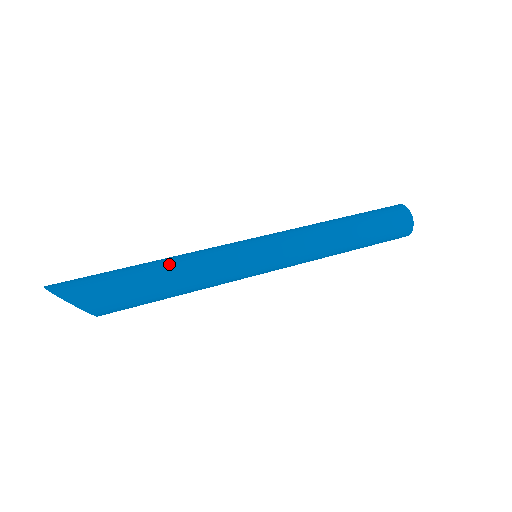
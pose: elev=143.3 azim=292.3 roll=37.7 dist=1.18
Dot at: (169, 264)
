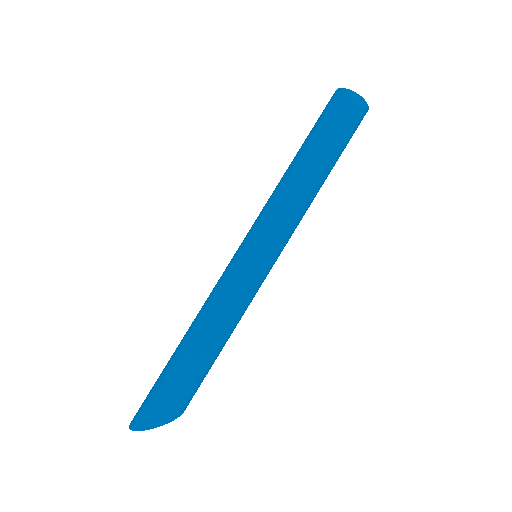
Dot at: (199, 333)
